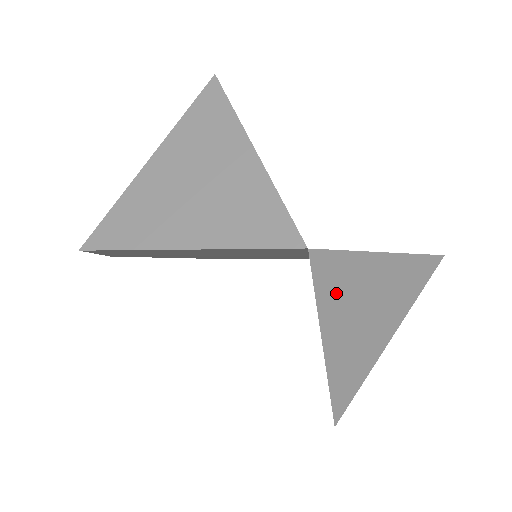
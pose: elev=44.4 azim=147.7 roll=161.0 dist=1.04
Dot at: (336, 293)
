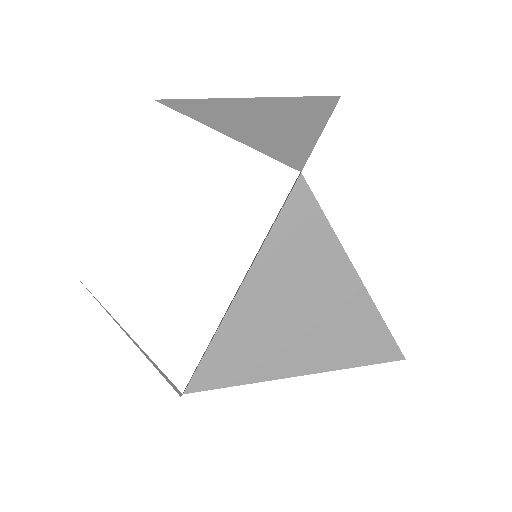
Dot at: occluded
